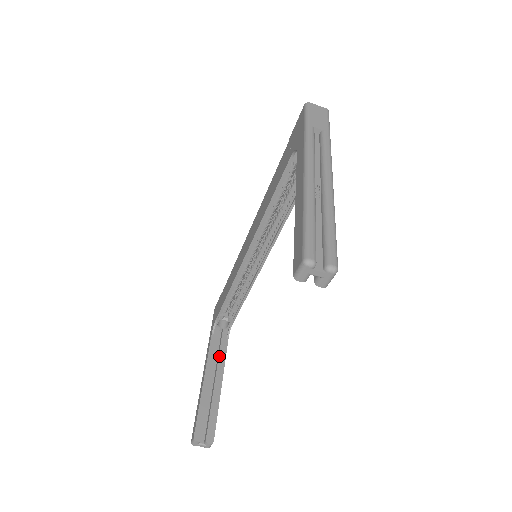
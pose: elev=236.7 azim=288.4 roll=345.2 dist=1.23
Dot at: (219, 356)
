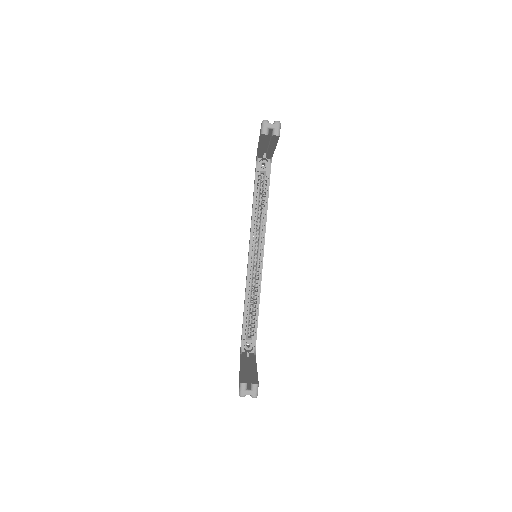
Dot at: (250, 360)
